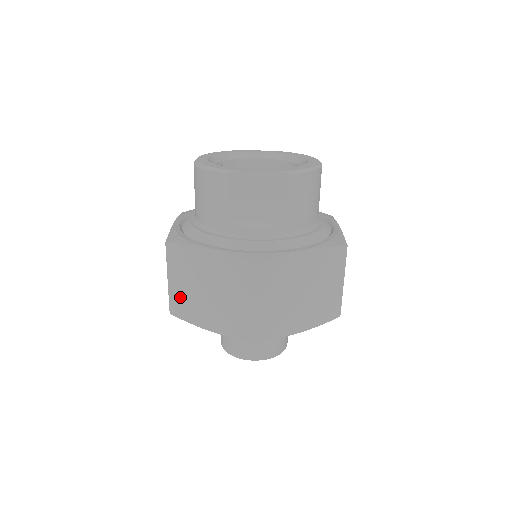
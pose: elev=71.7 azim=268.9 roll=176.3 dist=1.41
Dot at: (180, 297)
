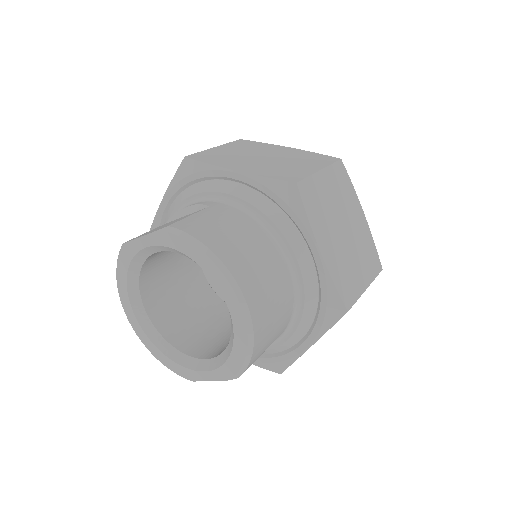
Dot at: occluded
